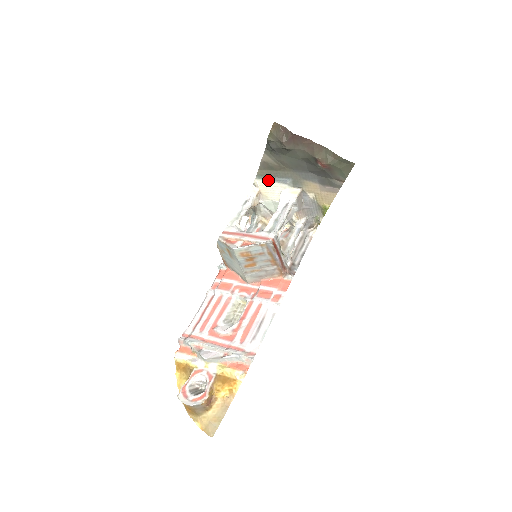
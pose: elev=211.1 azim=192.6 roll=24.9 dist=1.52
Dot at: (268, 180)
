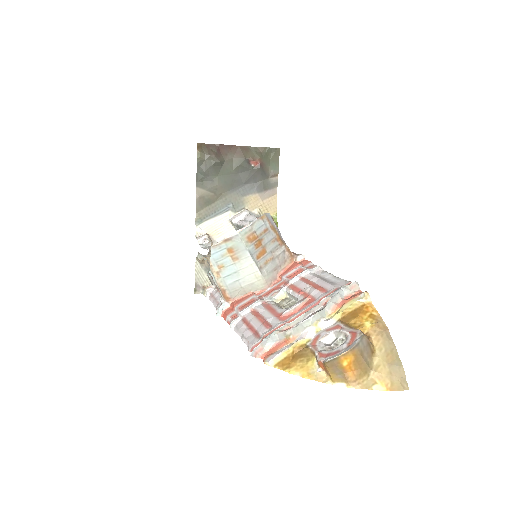
Dot at: (210, 219)
